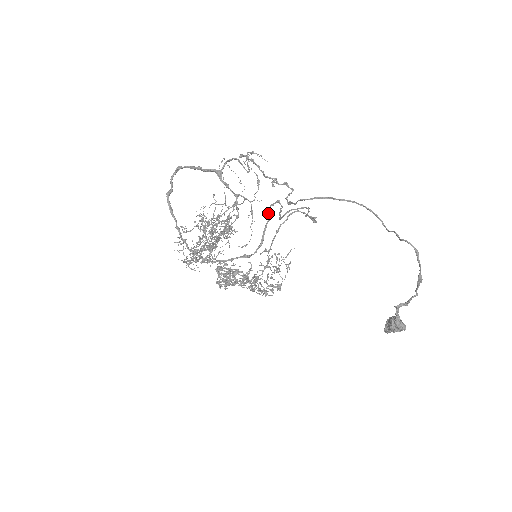
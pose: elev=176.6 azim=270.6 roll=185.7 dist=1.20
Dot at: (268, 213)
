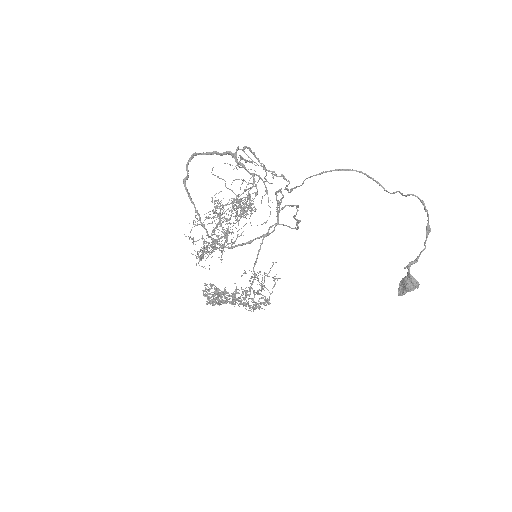
Dot at: (276, 198)
